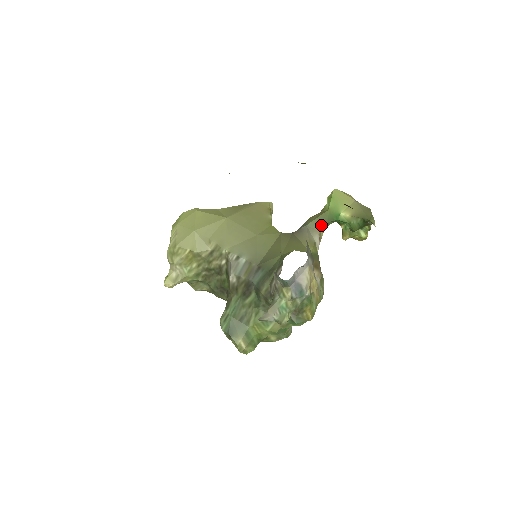
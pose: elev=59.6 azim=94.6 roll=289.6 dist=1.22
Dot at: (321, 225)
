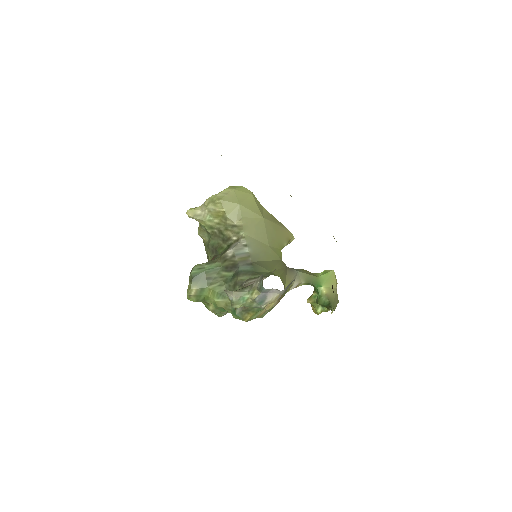
Dot at: (306, 280)
